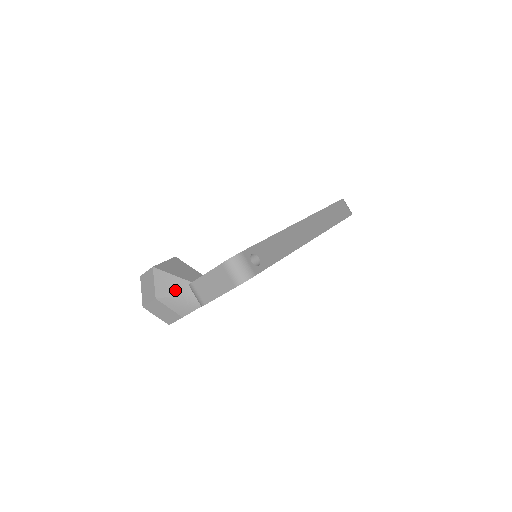
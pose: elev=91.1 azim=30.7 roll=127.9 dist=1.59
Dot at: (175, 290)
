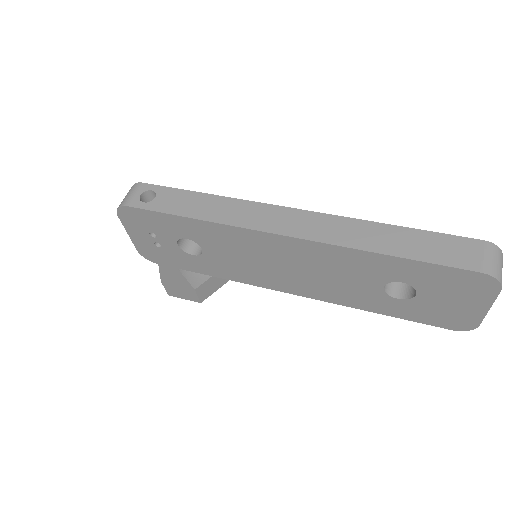
Dot at: occluded
